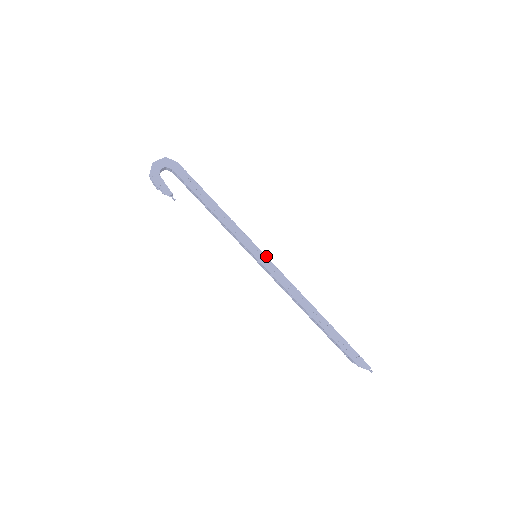
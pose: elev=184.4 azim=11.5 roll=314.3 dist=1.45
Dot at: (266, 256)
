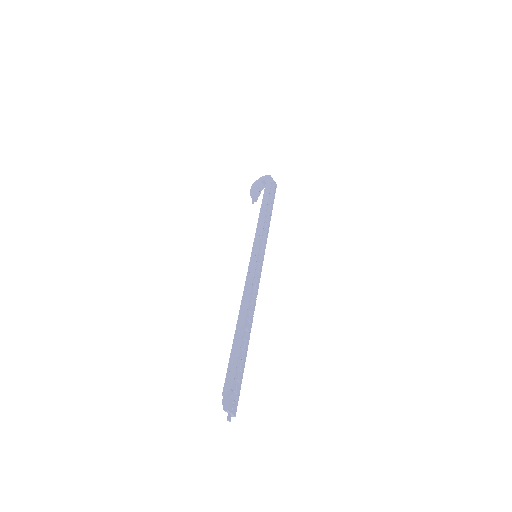
Dot at: (258, 256)
